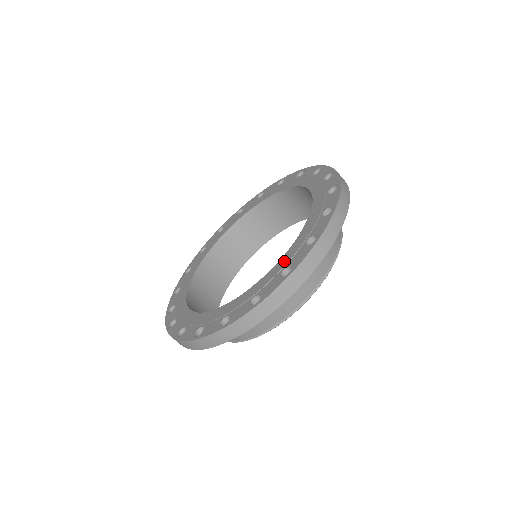
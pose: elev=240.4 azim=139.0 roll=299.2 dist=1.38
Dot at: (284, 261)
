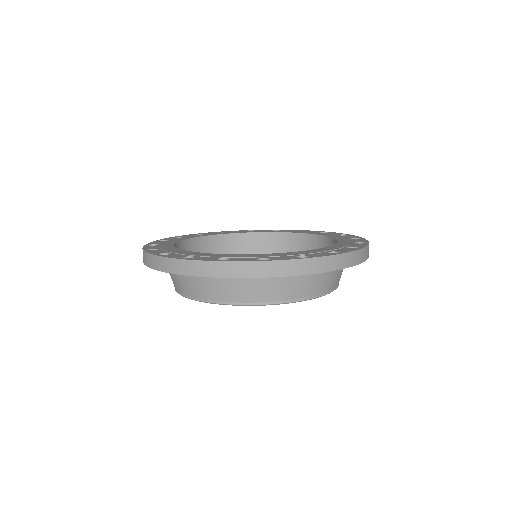
Dot at: (346, 241)
